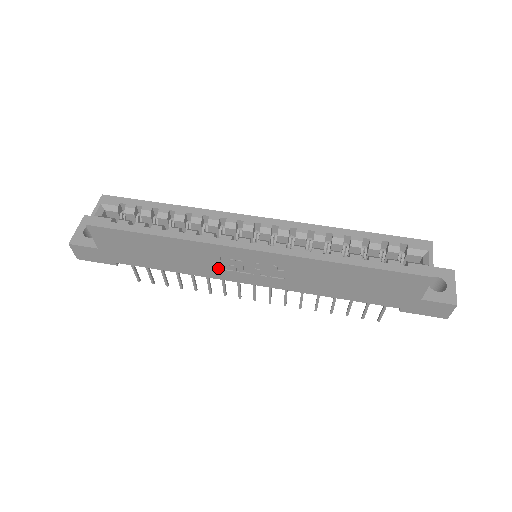
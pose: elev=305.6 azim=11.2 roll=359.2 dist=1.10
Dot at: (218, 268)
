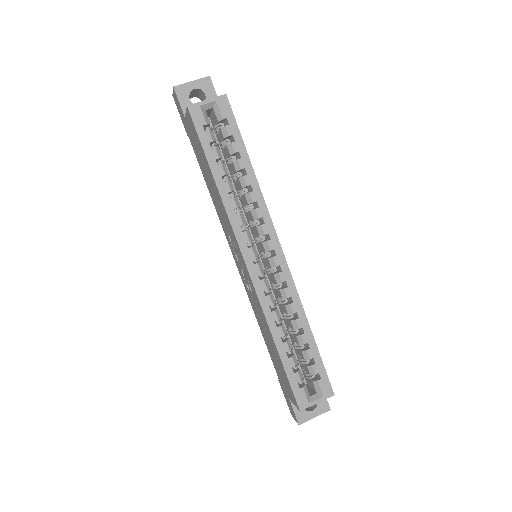
Dot at: (227, 232)
